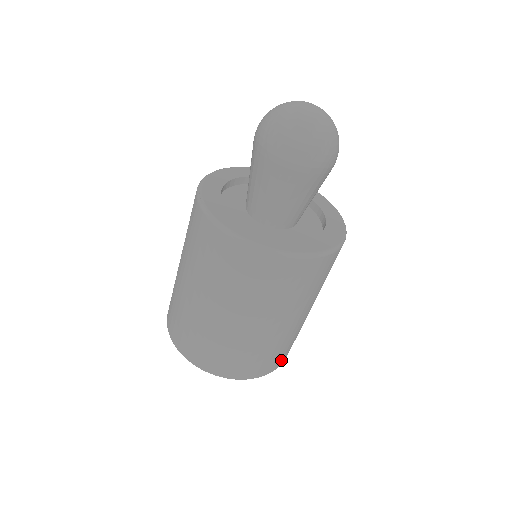
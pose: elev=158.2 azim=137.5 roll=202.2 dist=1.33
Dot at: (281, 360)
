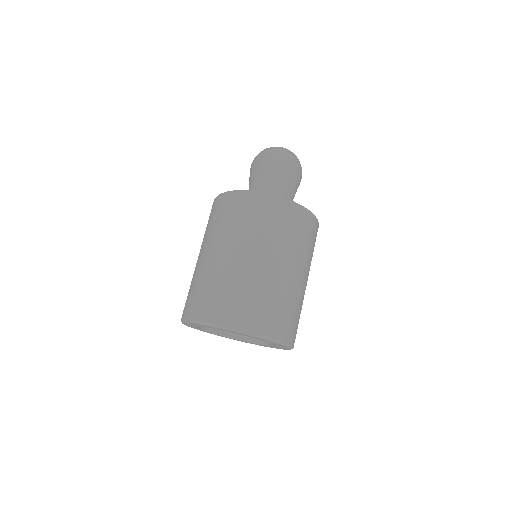
Dot at: (295, 336)
